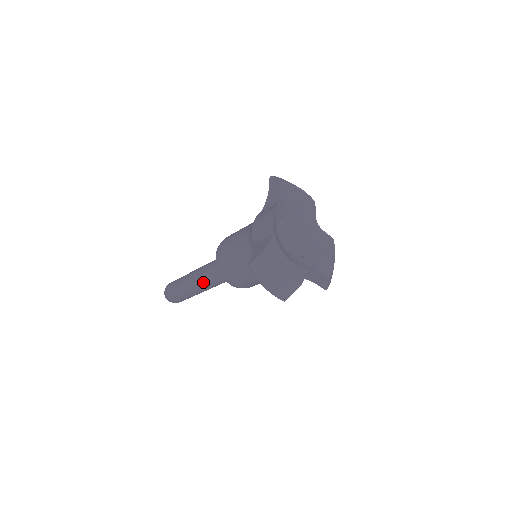
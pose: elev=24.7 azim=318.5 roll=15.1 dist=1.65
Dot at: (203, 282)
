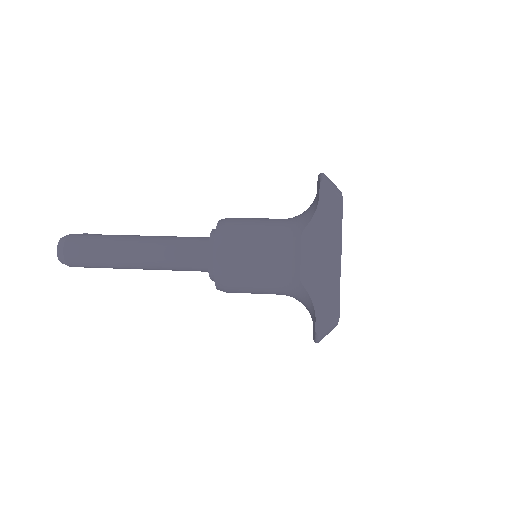
Dot at: (158, 268)
